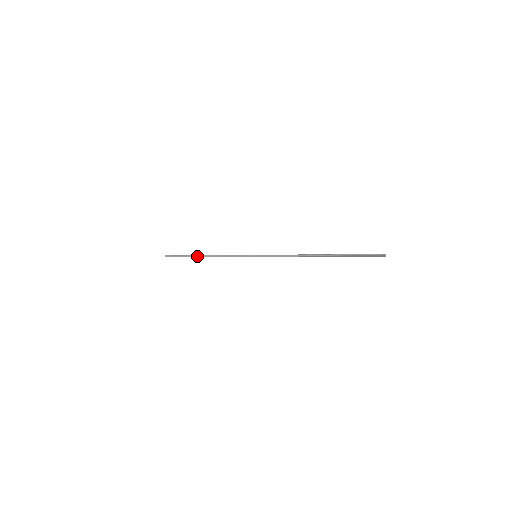
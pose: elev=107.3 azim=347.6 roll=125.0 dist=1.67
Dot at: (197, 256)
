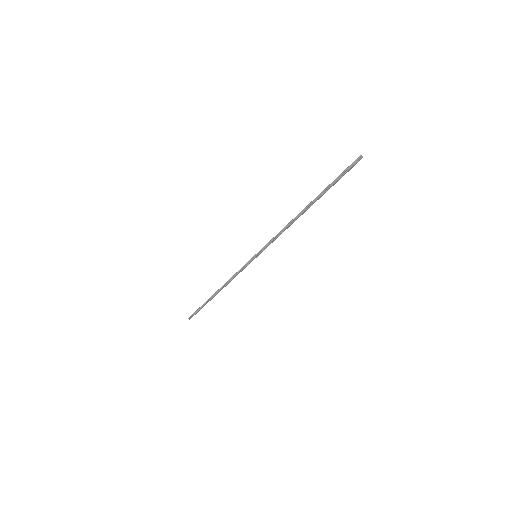
Dot at: (211, 298)
